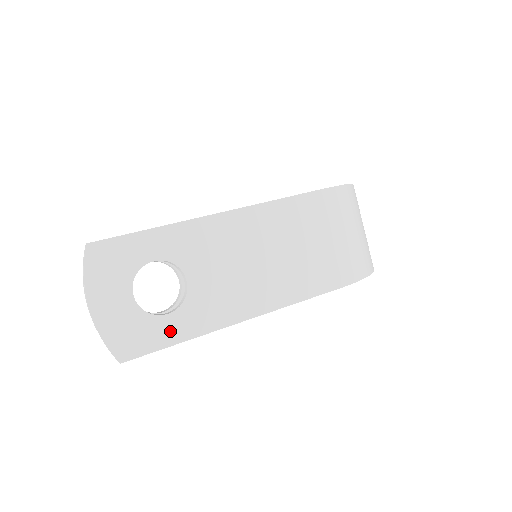
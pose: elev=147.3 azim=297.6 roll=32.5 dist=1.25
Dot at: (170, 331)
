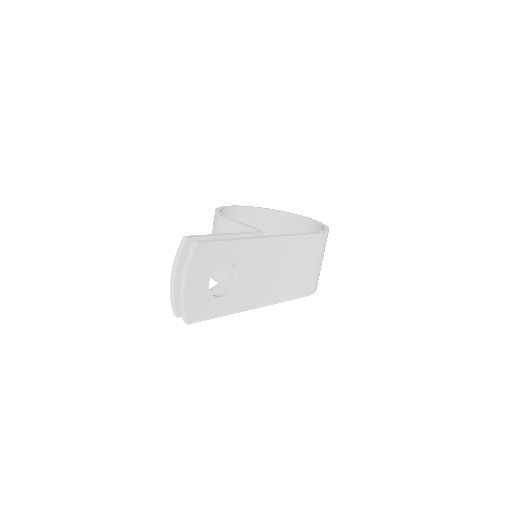
Dot at: (219, 308)
